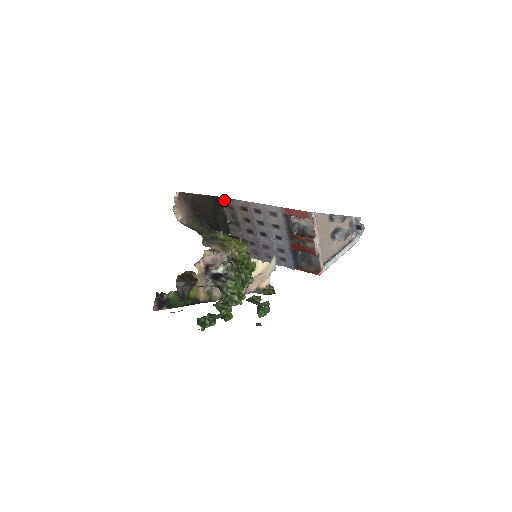
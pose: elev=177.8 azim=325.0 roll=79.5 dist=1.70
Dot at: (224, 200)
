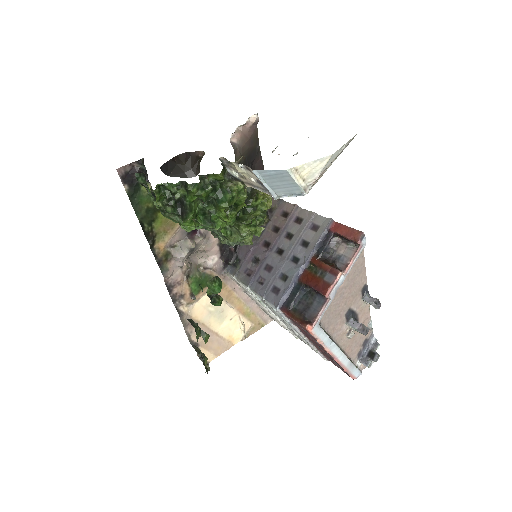
Dot at: occluded
